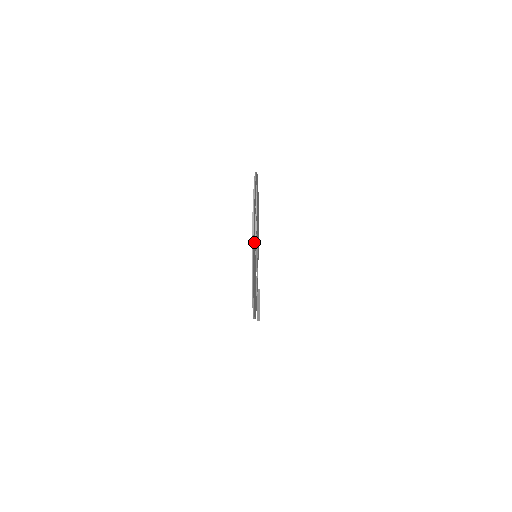
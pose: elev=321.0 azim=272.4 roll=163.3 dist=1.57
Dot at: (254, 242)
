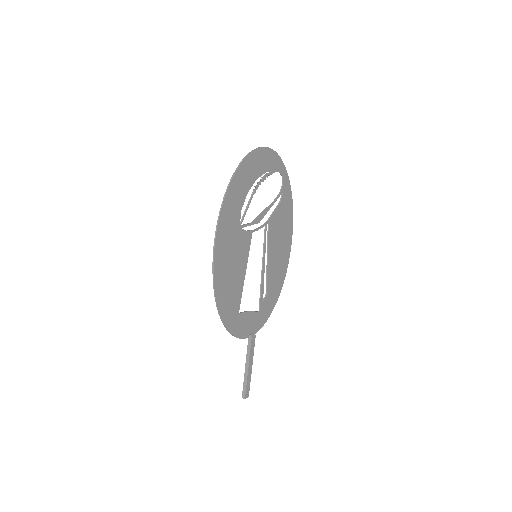
Dot at: (245, 193)
